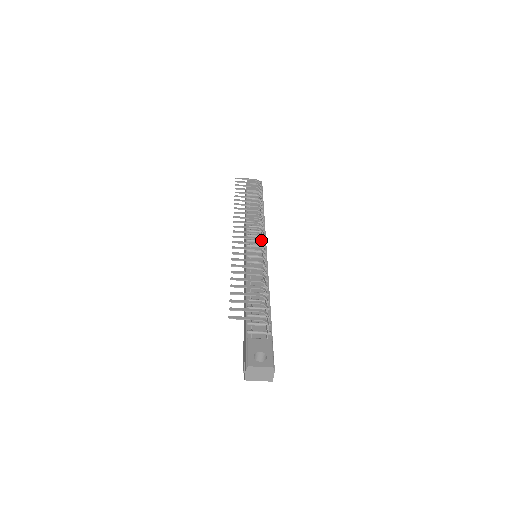
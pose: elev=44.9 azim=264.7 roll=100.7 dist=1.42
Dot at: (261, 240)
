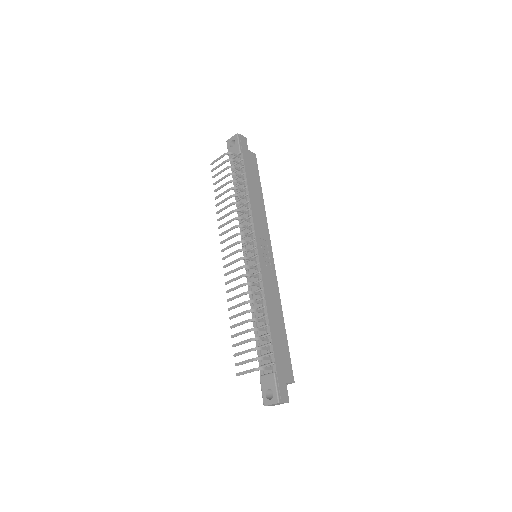
Dot at: (242, 259)
